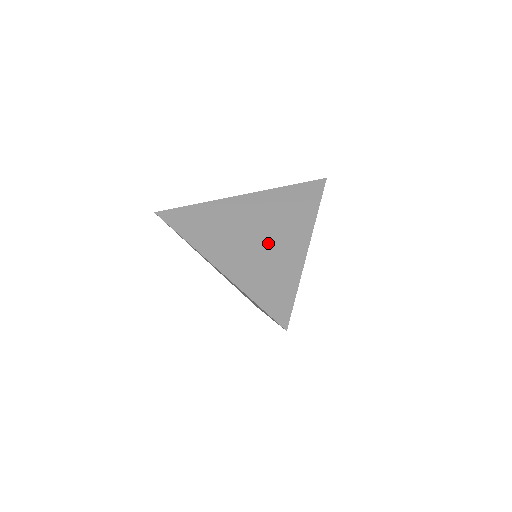
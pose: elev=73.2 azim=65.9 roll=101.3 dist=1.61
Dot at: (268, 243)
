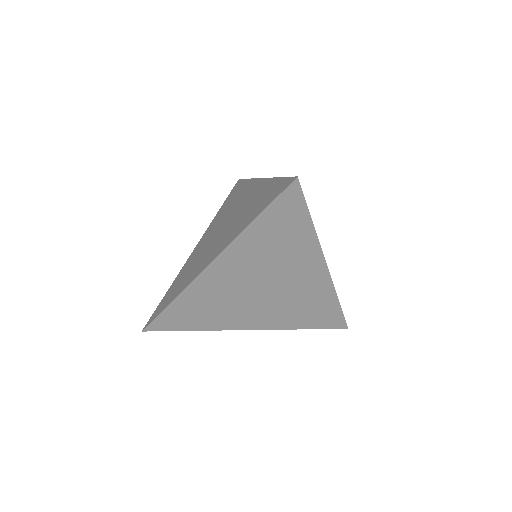
Dot at: (234, 215)
